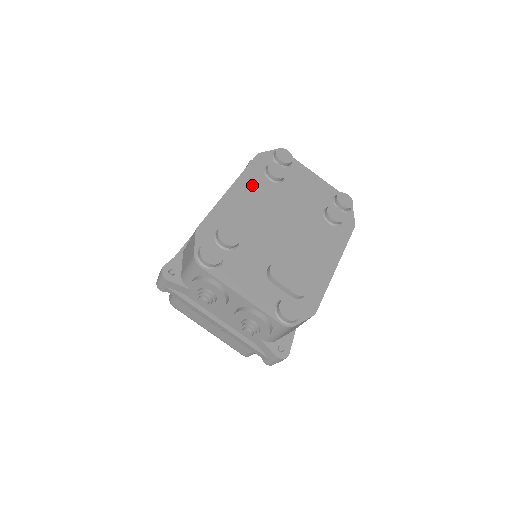
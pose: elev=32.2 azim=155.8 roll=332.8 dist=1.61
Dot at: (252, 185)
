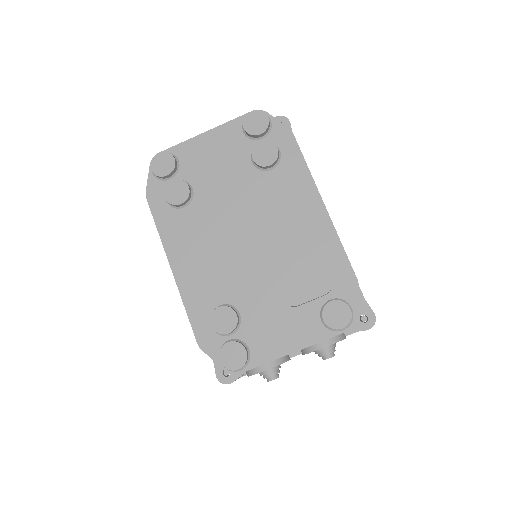
Dot at: (180, 237)
